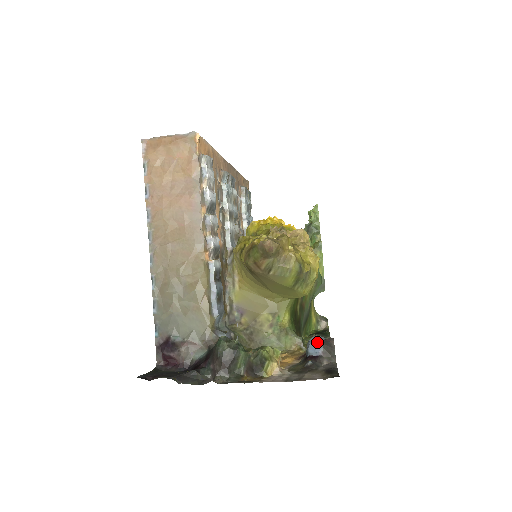
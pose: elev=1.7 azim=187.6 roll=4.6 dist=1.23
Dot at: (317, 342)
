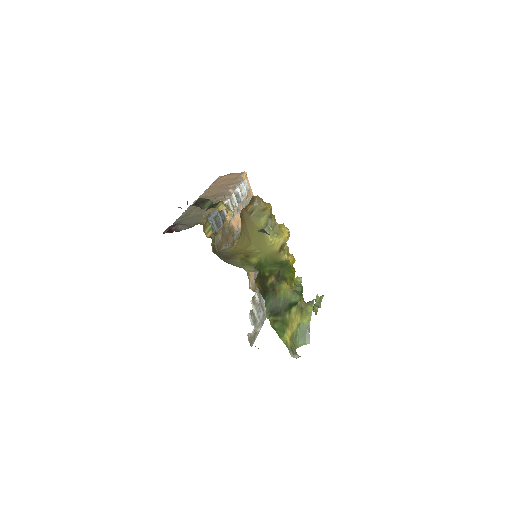
Dot at: occluded
